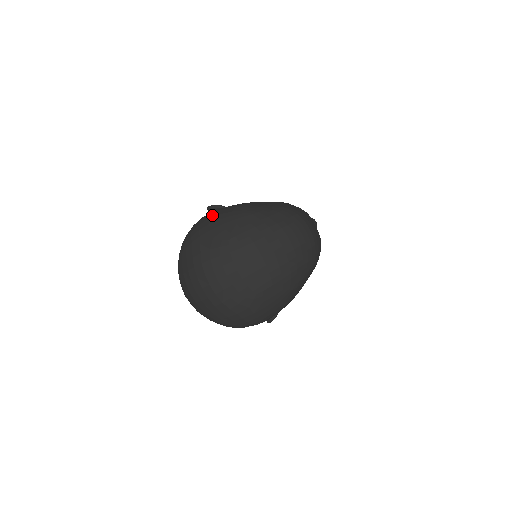
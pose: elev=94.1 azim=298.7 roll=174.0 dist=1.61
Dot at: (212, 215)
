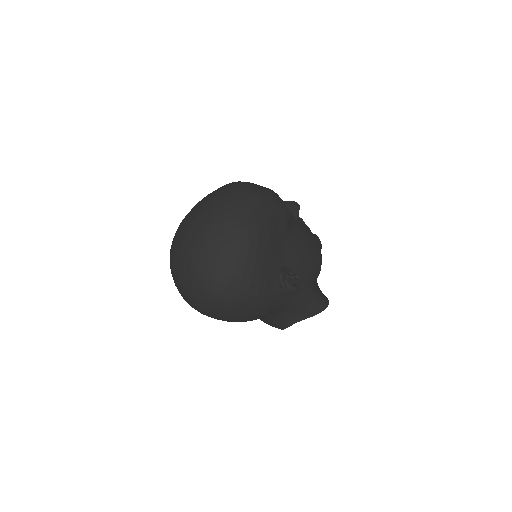
Dot at: occluded
